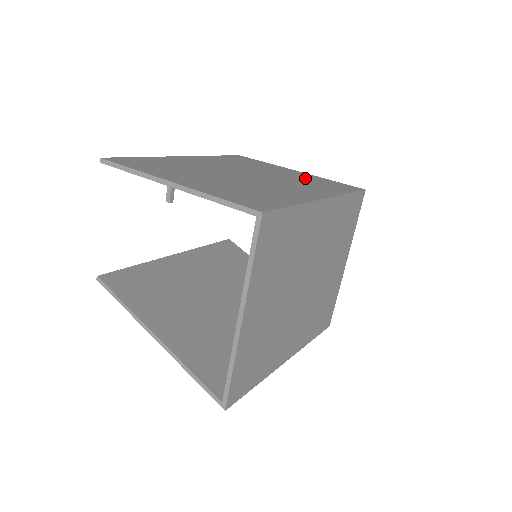
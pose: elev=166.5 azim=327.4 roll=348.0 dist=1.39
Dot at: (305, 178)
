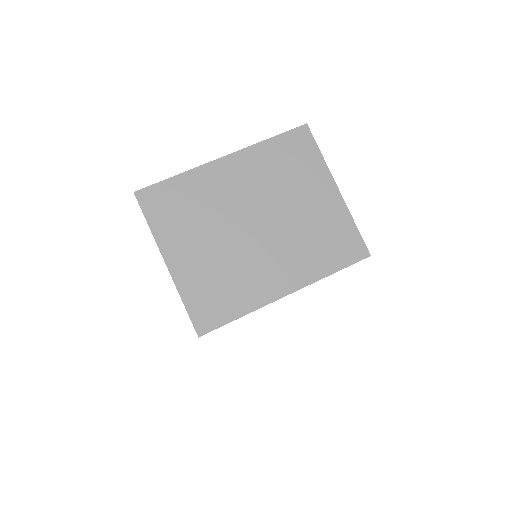
Dot at: (323, 222)
